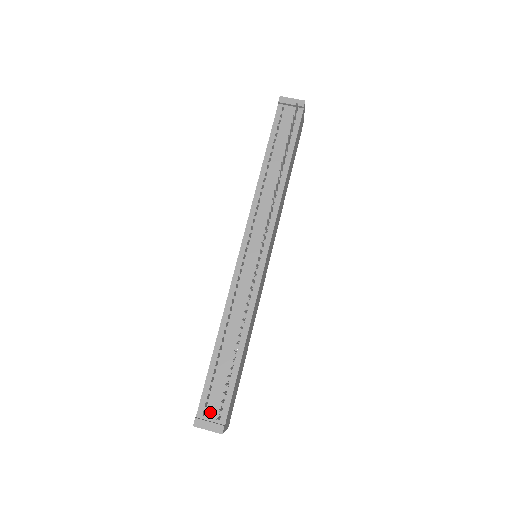
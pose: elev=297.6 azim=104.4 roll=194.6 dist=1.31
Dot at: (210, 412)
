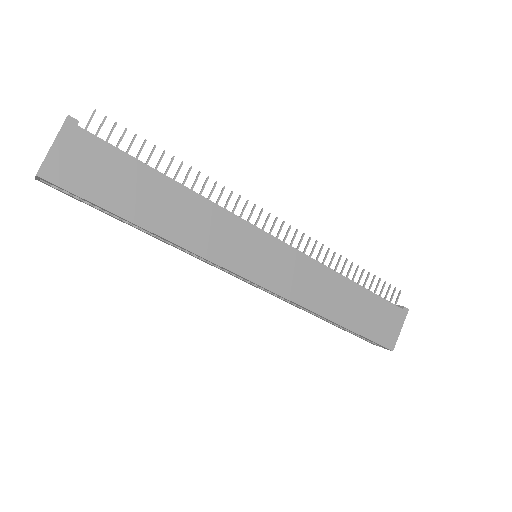
Dot at: occluded
